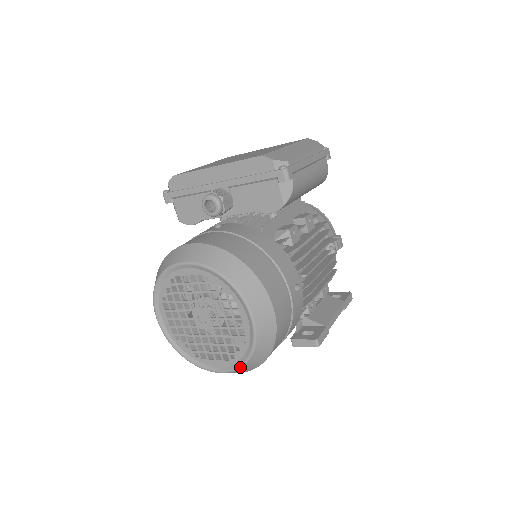
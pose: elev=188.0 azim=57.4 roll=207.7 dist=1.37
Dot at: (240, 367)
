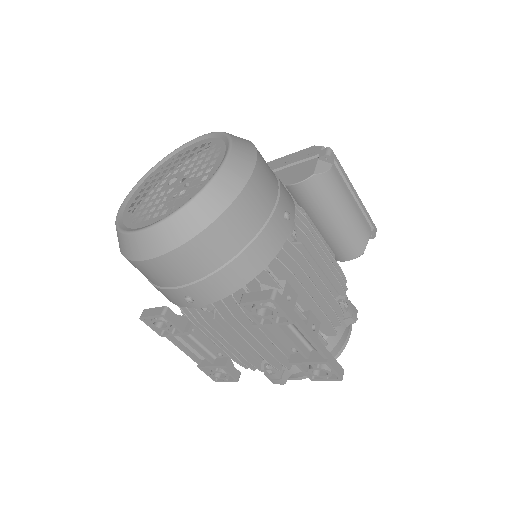
Dot at: (172, 214)
